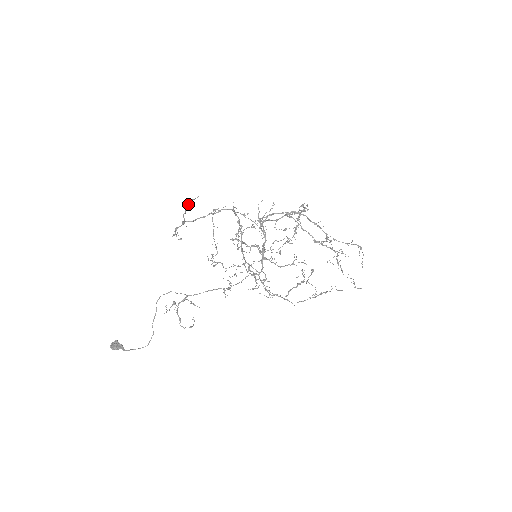
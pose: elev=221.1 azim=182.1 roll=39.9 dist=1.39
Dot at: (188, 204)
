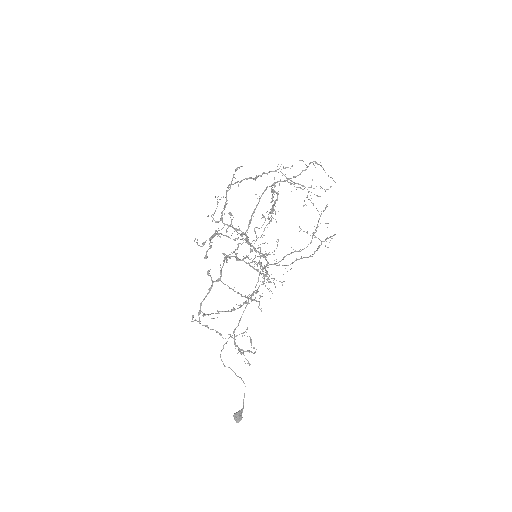
Dot at: occluded
